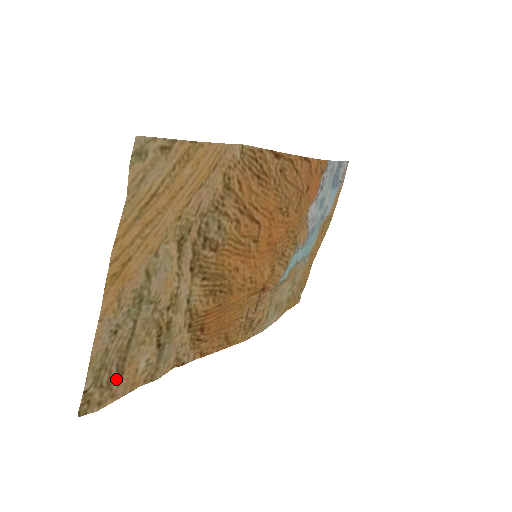
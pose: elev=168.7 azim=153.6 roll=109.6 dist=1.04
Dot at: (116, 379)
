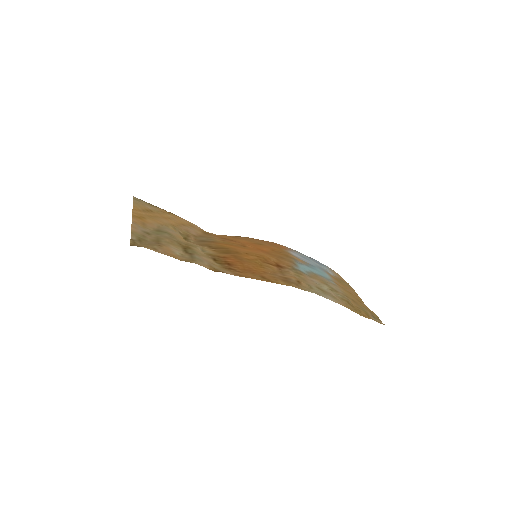
Dot at: (155, 245)
